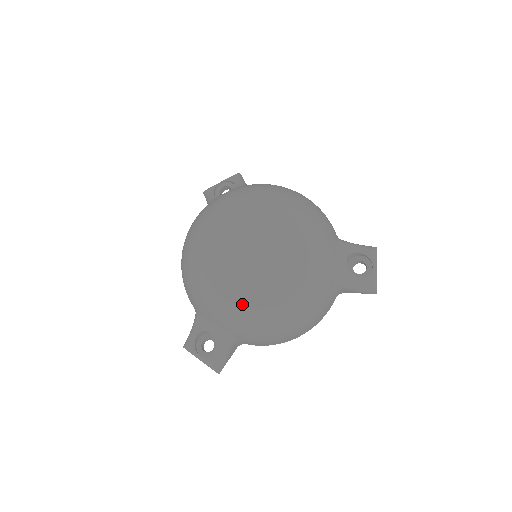
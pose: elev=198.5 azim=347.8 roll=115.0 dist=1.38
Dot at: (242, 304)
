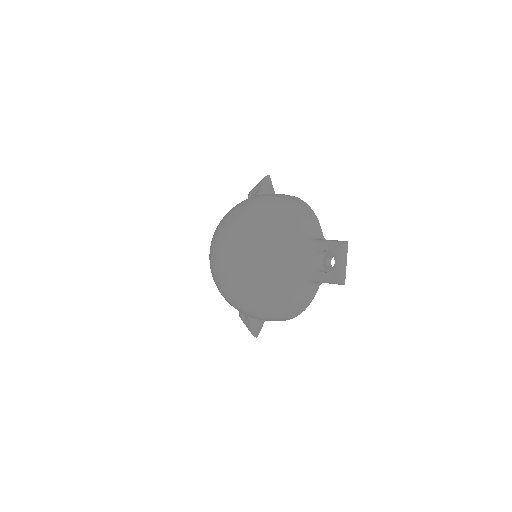
Dot at: (230, 299)
